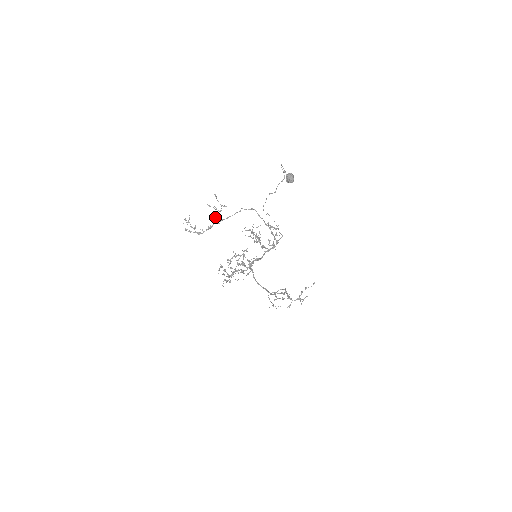
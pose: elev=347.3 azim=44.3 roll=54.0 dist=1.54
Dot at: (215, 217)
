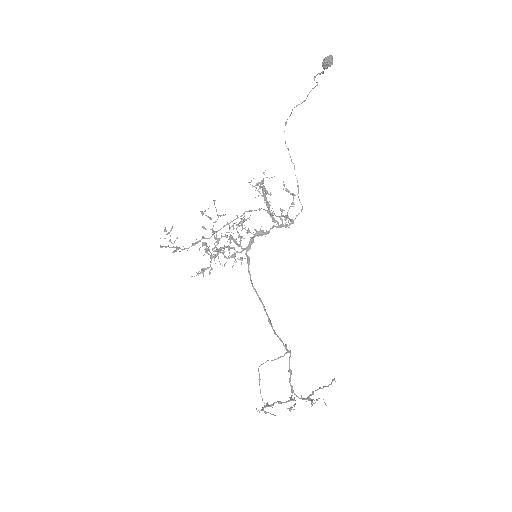
Dot at: occluded
